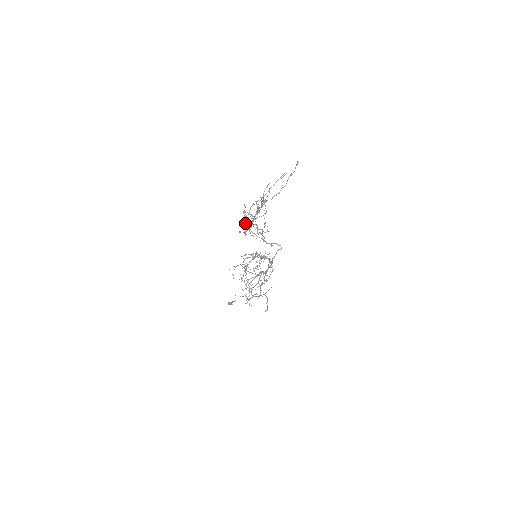
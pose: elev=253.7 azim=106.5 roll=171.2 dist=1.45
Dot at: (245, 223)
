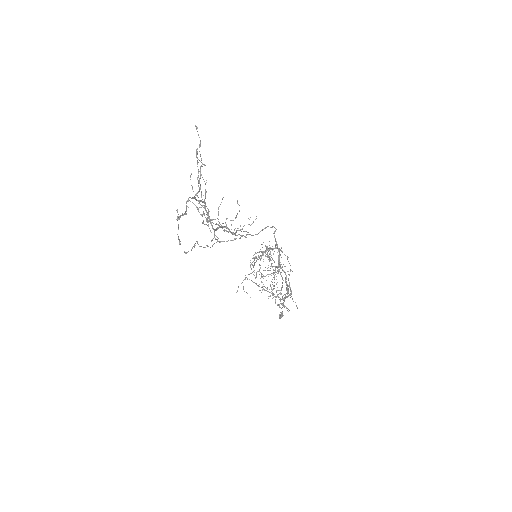
Dot at: occluded
